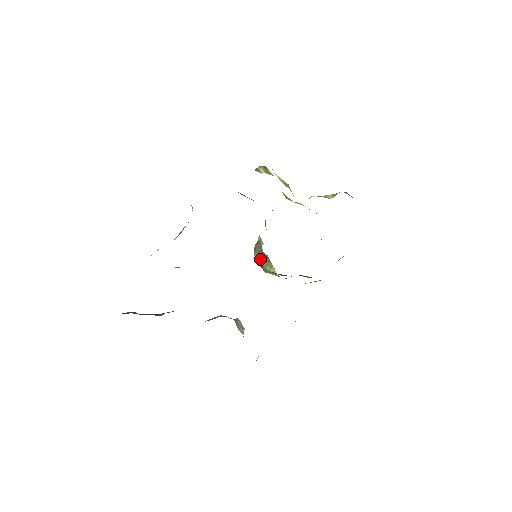
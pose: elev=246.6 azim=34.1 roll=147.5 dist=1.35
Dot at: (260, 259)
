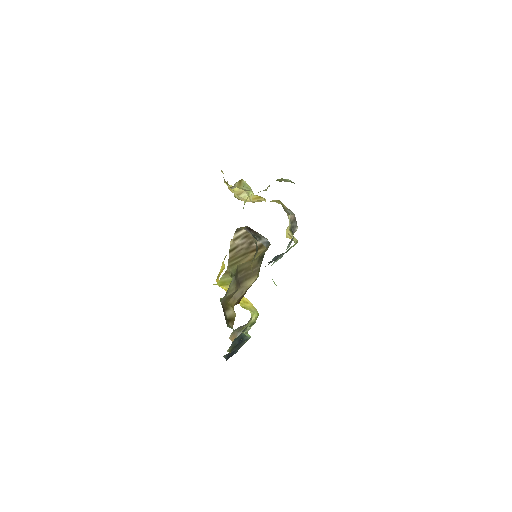
Dot at: occluded
